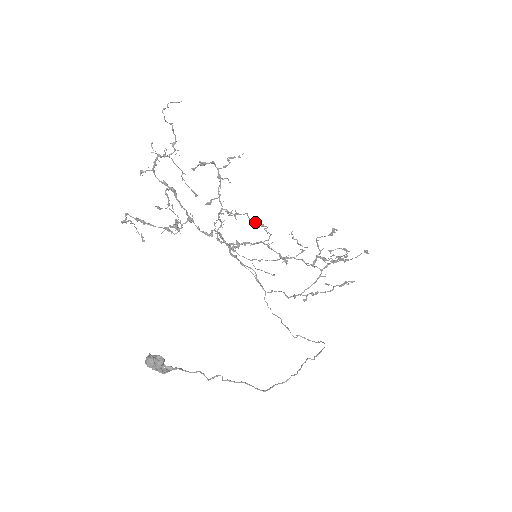
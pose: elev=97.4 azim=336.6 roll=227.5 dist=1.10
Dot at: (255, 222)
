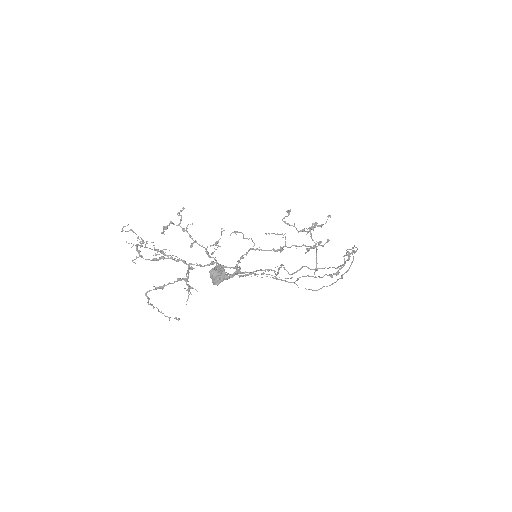
Dot at: occluded
